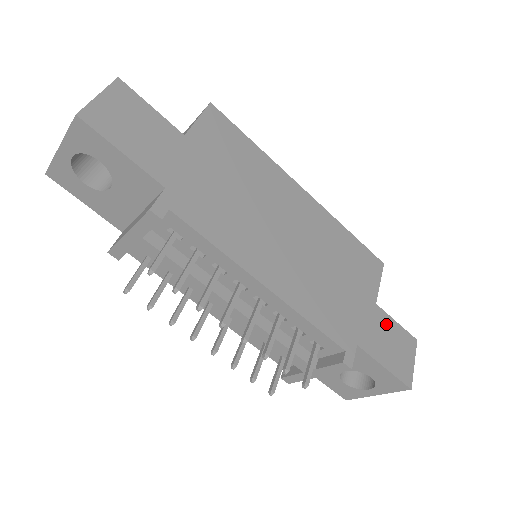
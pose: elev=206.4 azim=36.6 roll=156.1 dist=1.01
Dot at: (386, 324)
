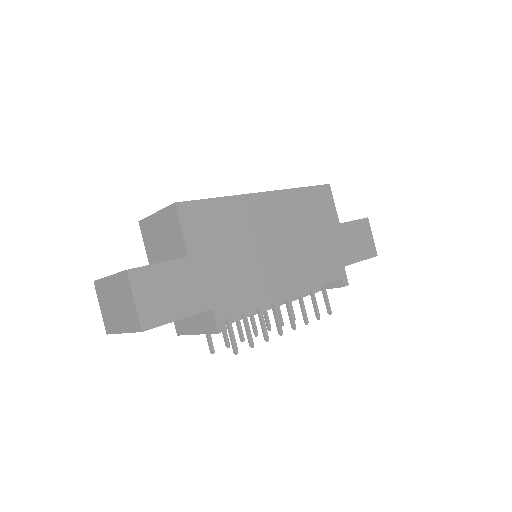
Dot at: (350, 230)
